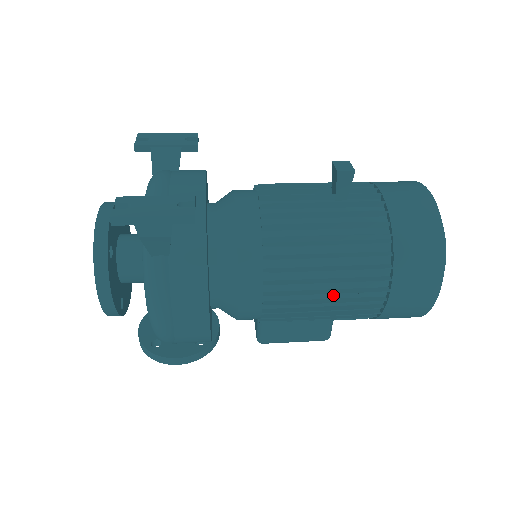
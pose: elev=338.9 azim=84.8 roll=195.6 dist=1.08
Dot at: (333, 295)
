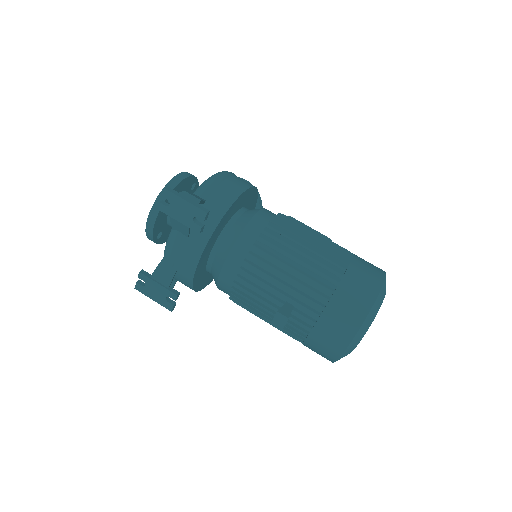
Dot at: occluded
